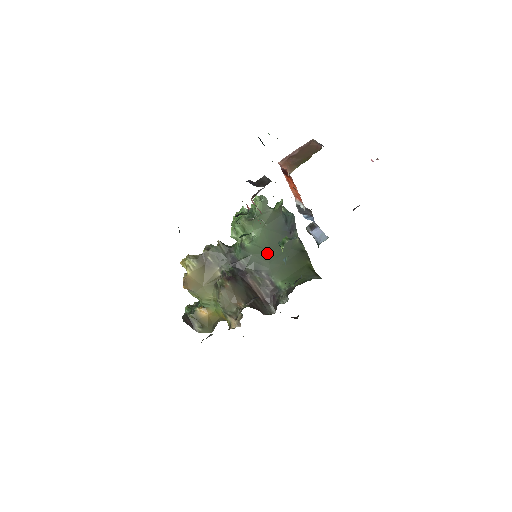
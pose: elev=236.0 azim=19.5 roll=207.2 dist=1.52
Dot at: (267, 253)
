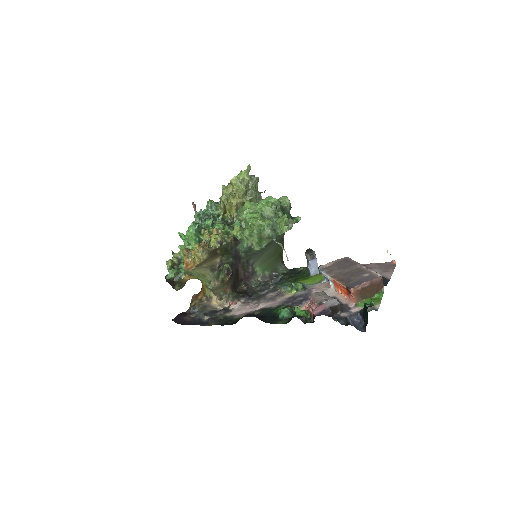
Dot at: (262, 249)
